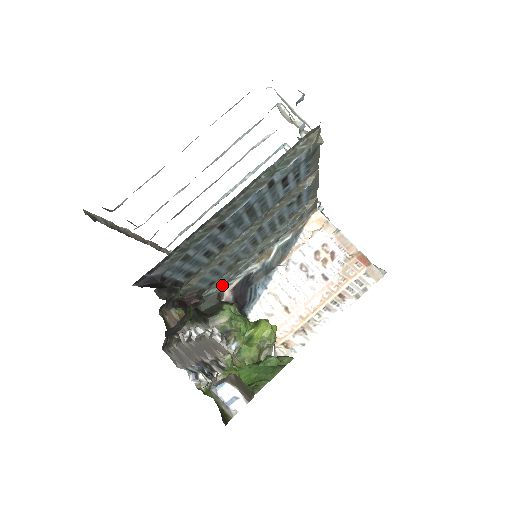
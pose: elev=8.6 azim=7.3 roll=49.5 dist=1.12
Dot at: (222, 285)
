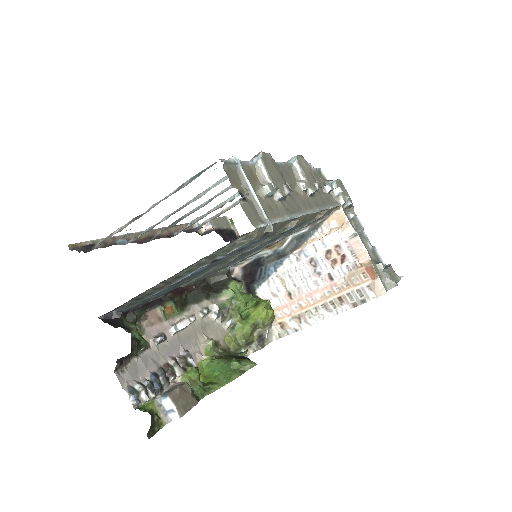
Dot at: occluded
